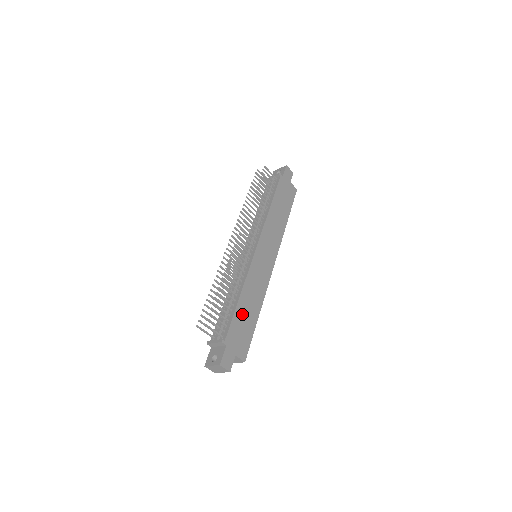
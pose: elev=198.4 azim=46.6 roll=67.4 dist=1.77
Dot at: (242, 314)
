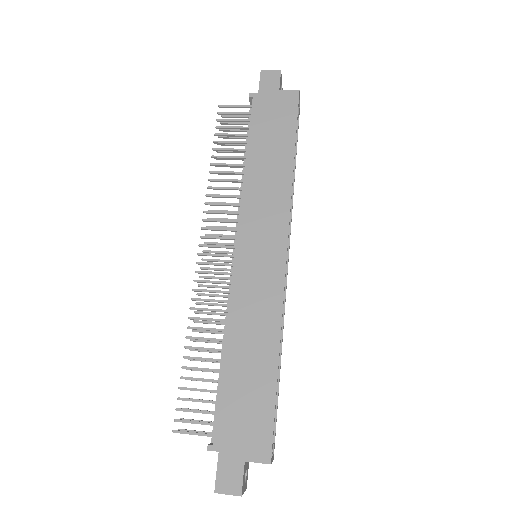
Dot at: (238, 380)
